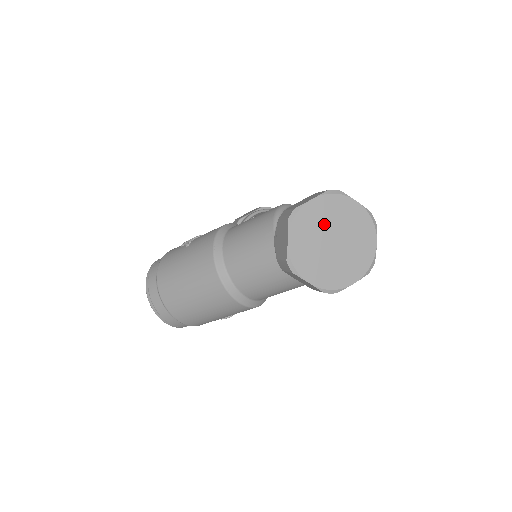
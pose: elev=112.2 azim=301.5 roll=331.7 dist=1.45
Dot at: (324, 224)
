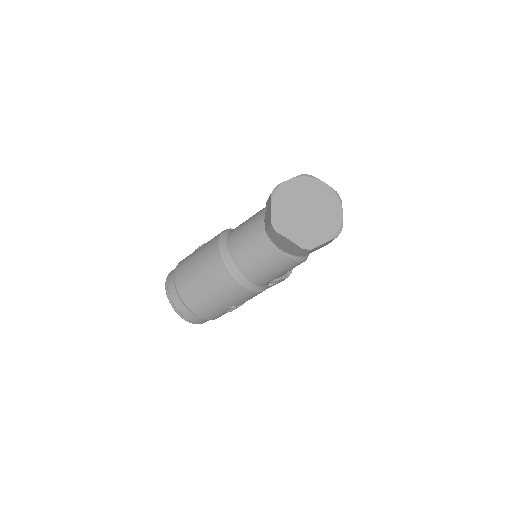
Dot at: (299, 197)
